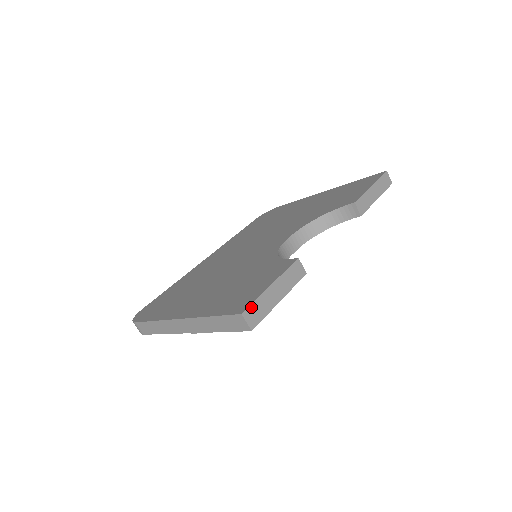
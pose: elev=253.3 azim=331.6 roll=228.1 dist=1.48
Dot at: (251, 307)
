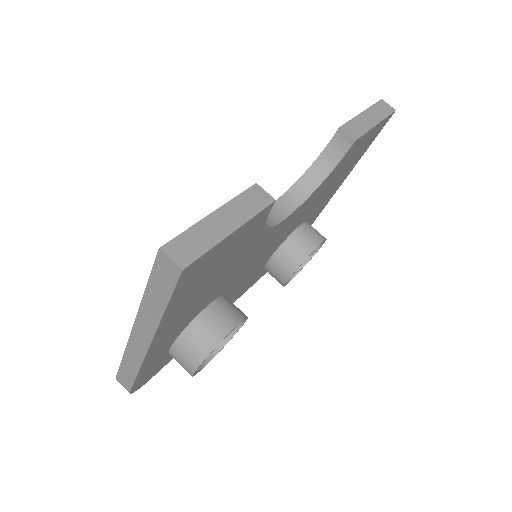
Dot at: (177, 240)
